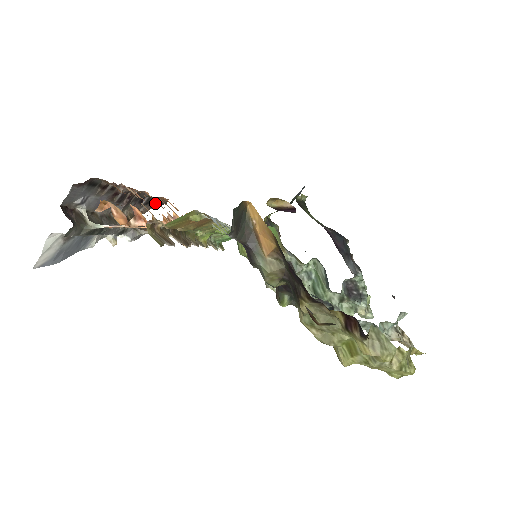
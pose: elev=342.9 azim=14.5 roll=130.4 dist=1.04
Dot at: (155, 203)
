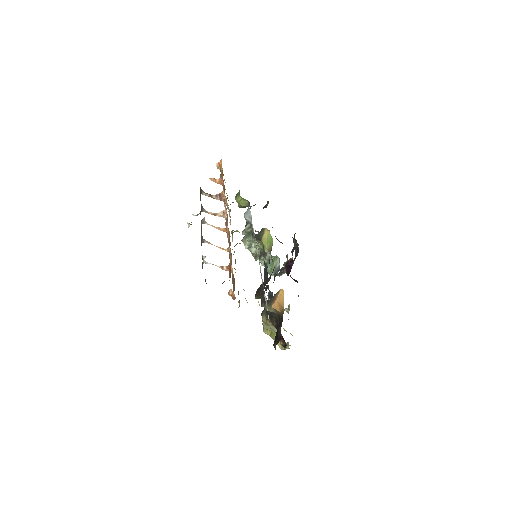
Dot at: occluded
